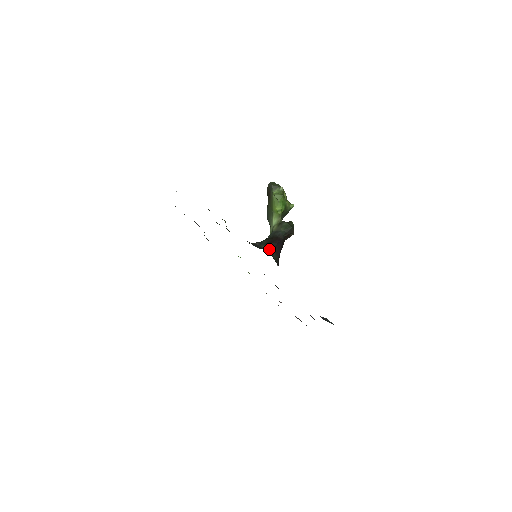
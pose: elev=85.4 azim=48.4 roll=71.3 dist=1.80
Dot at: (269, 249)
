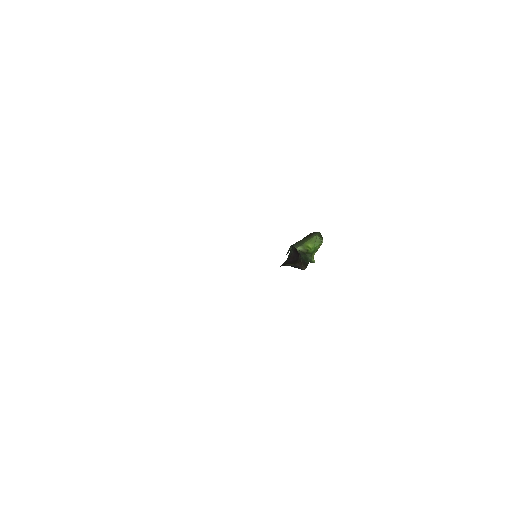
Dot at: (293, 246)
